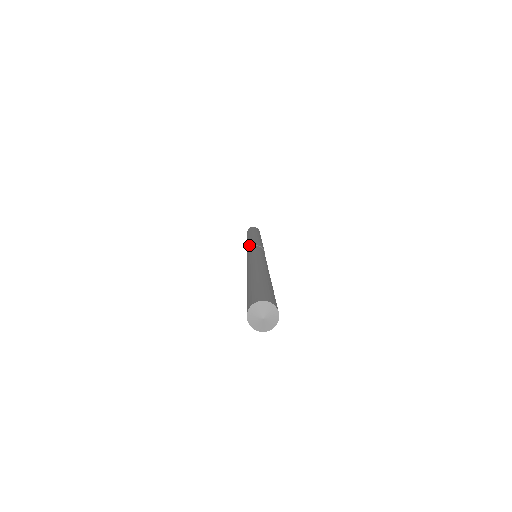
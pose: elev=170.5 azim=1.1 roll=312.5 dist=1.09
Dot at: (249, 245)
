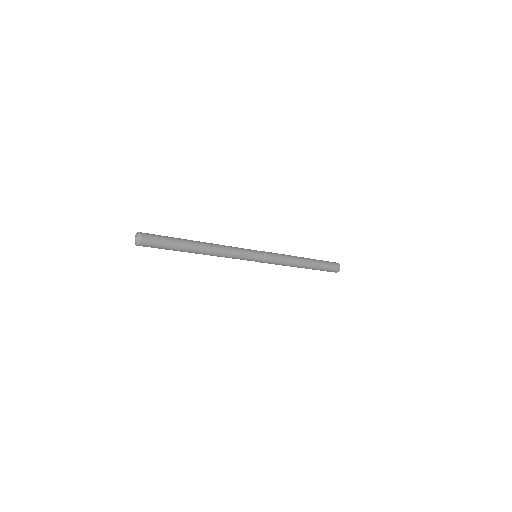
Dot at: occluded
